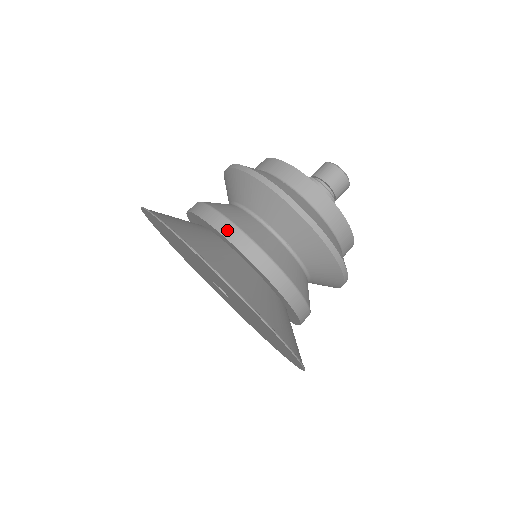
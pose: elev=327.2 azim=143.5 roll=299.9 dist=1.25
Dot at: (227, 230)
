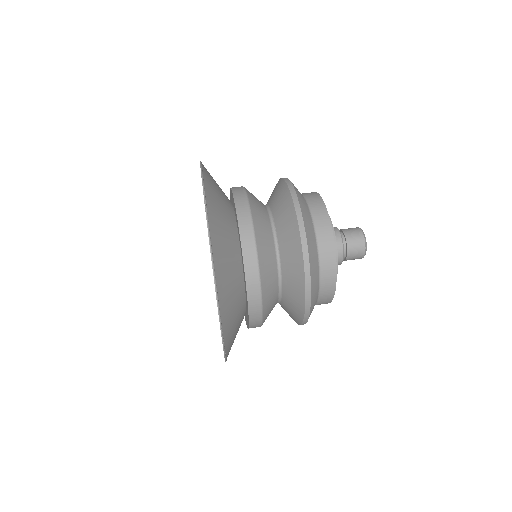
Dot at: (241, 203)
